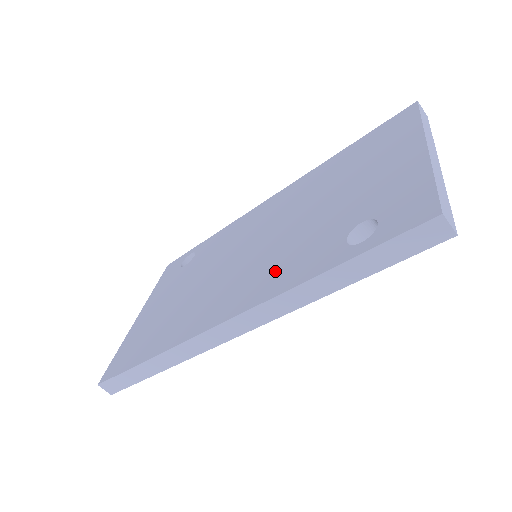
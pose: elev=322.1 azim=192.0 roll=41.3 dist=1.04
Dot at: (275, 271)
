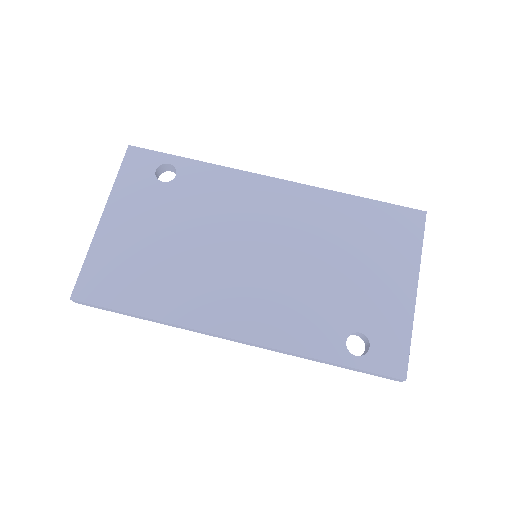
Dot at: (285, 318)
